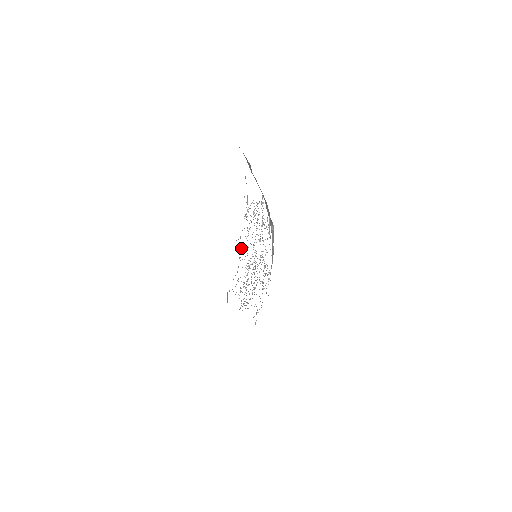
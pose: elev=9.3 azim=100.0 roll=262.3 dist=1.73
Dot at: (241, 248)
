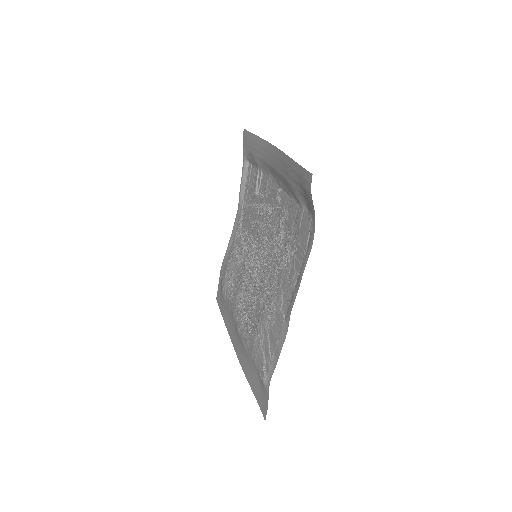
Dot at: (272, 303)
